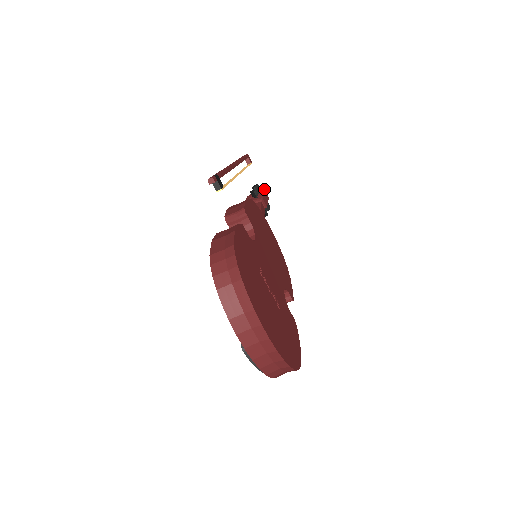
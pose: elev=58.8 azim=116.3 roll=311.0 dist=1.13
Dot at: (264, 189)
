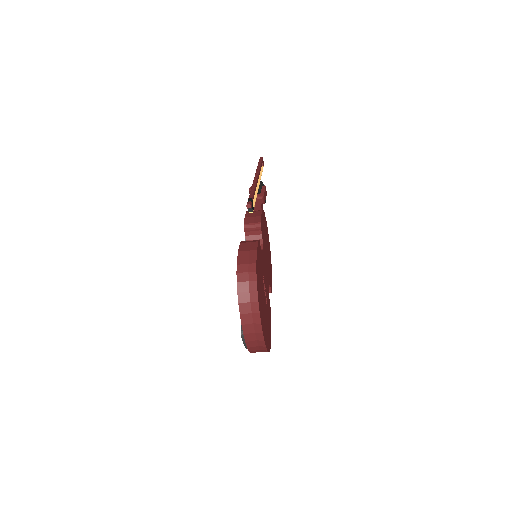
Dot at: (265, 186)
